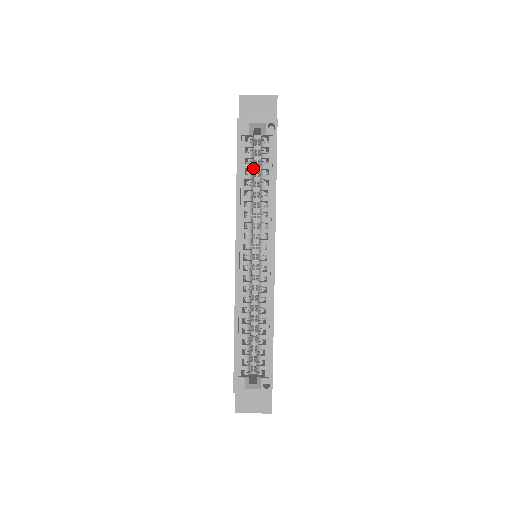
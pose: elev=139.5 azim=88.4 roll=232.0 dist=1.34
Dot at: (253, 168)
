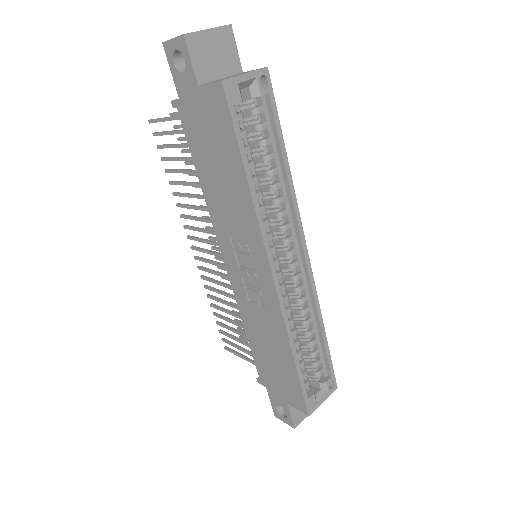
Dot at: occluded
